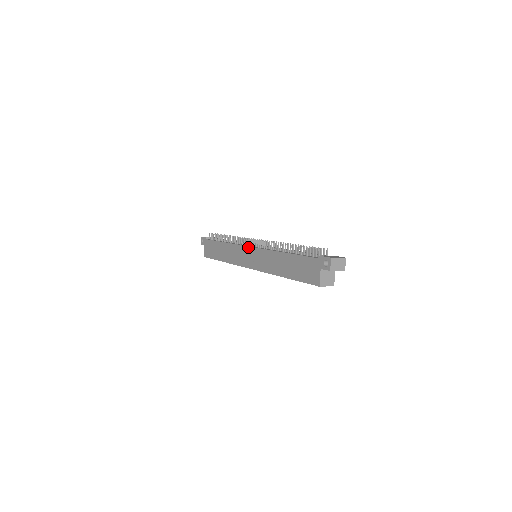
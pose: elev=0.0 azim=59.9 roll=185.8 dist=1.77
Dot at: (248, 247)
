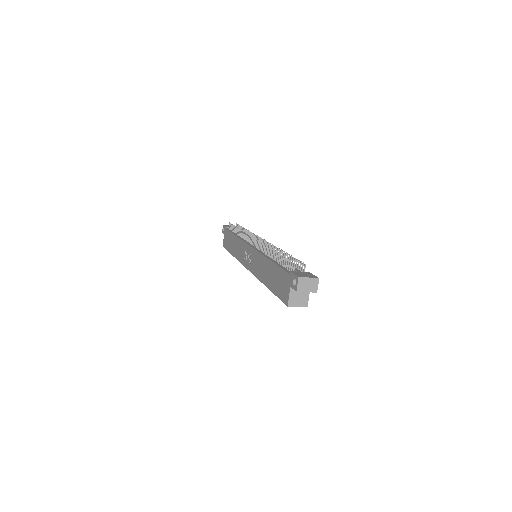
Dot at: (248, 245)
